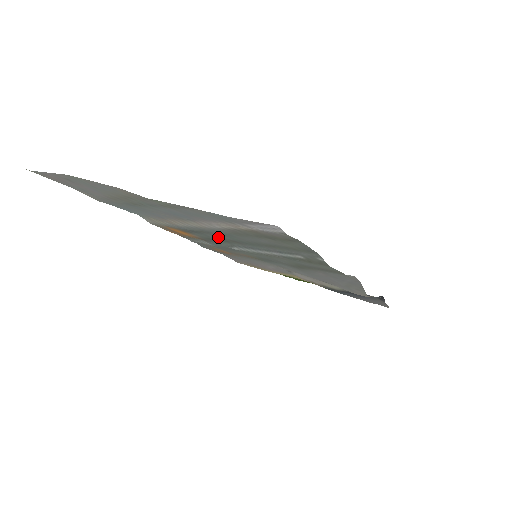
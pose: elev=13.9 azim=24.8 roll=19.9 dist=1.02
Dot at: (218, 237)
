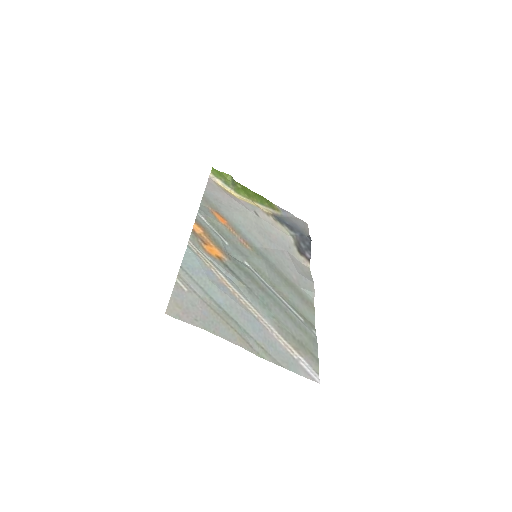
Dot at: (250, 281)
